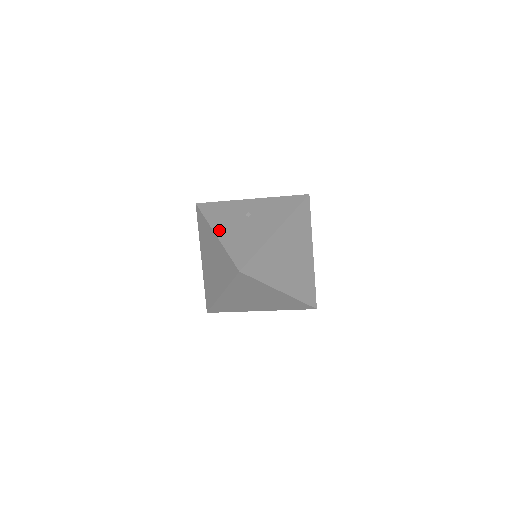
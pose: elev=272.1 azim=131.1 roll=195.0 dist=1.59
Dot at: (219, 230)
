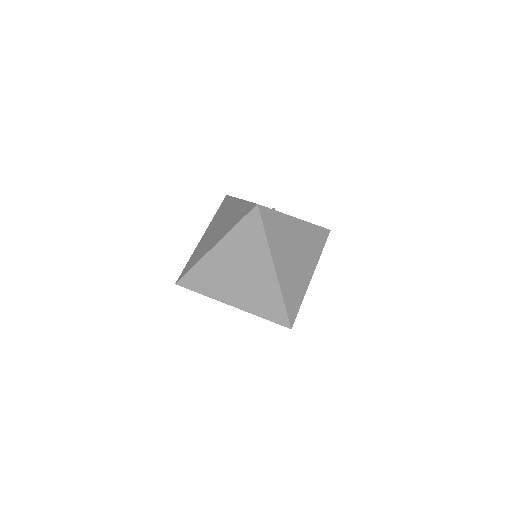
Dot at: occluded
